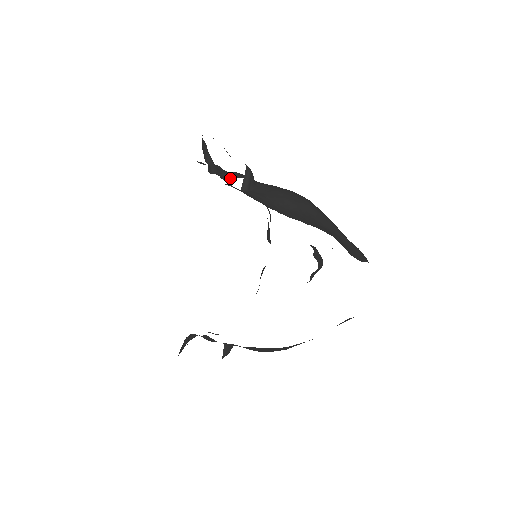
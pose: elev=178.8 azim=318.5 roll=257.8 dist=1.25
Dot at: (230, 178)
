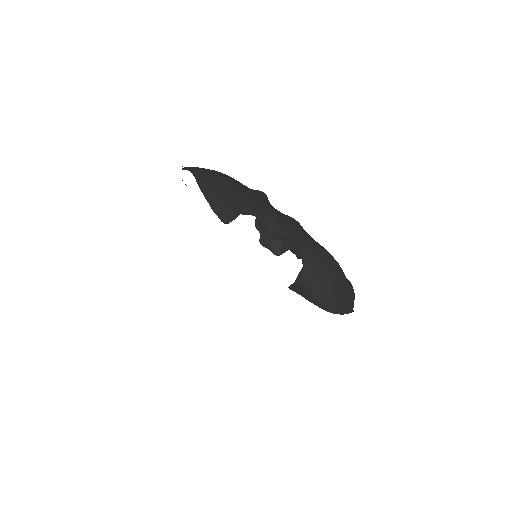
Dot at: (280, 252)
